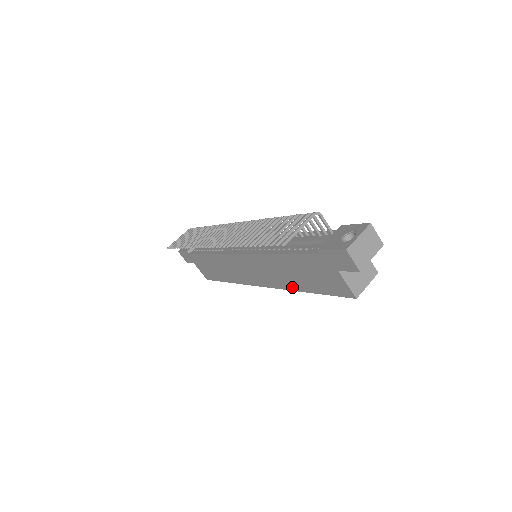
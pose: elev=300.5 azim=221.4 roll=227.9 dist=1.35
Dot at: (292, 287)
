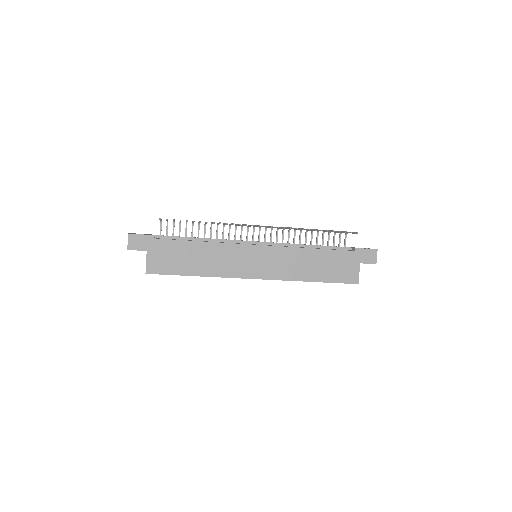
Dot at: (301, 278)
